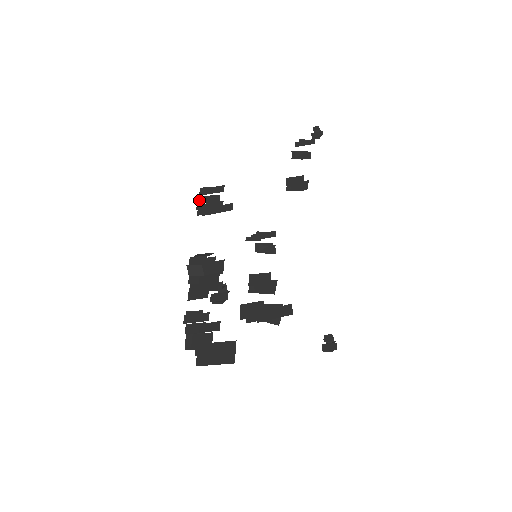
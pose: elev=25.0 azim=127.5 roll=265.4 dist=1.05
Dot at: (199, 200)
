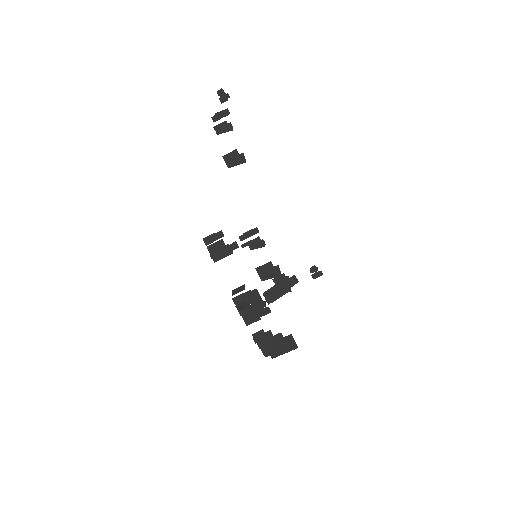
Dot at: (208, 250)
